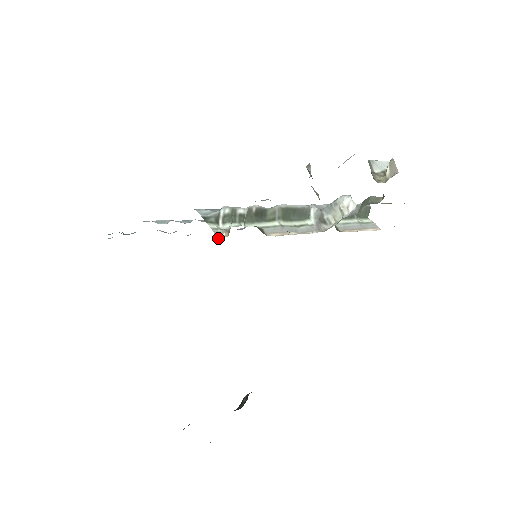
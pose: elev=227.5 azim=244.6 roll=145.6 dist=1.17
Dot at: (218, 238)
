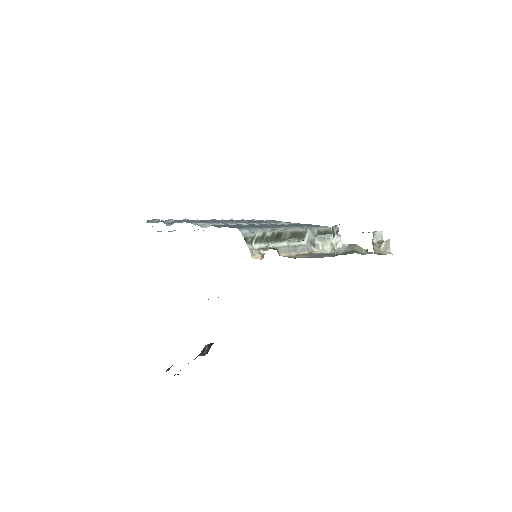
Dot at: (253, 258)
